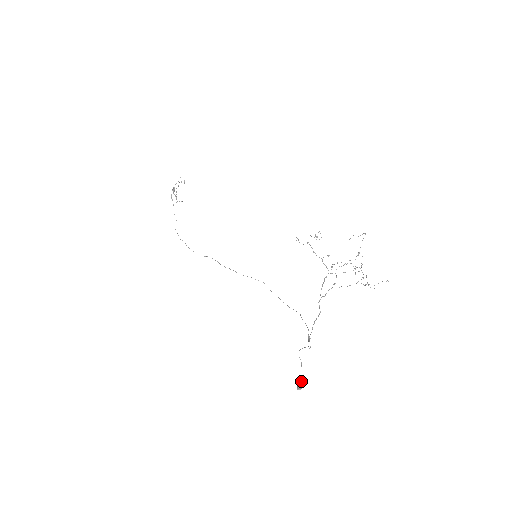
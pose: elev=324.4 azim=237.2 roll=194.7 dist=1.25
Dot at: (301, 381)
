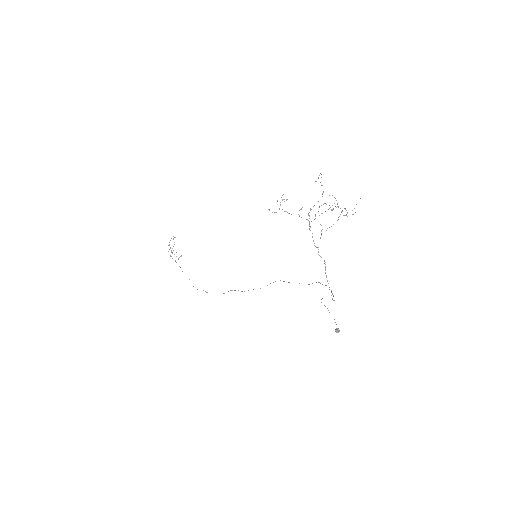
Dot at: occluded
